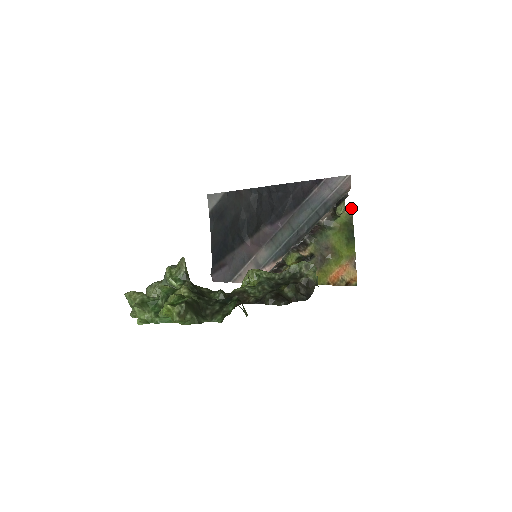
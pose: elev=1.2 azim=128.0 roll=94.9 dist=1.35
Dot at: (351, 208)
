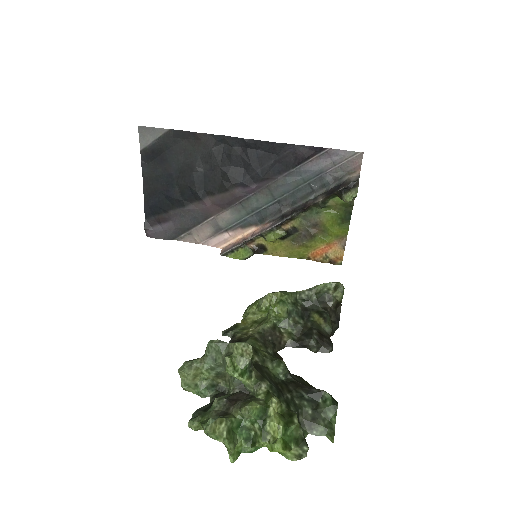
Dot at: occluded
